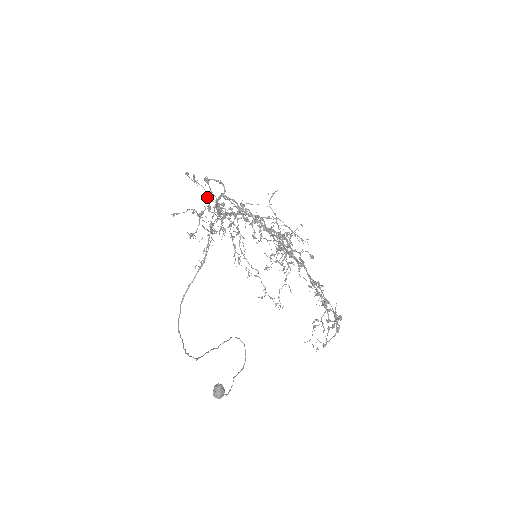
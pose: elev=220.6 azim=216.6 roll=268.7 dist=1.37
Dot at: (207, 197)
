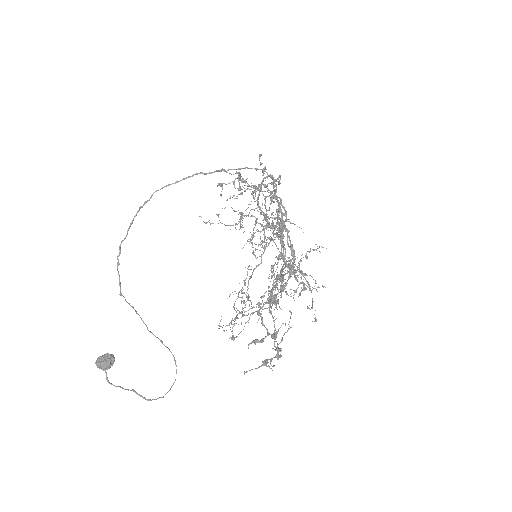
Dot at: occluded
